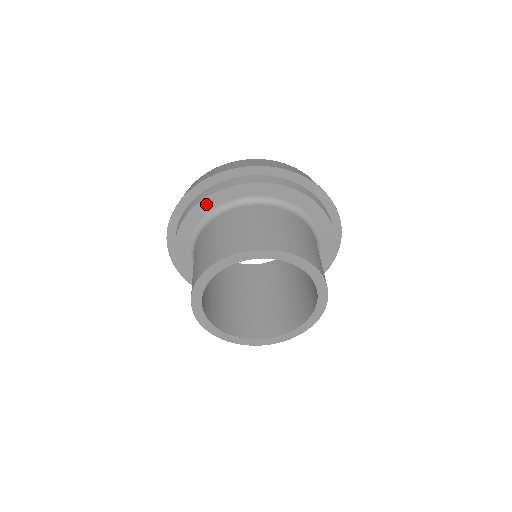
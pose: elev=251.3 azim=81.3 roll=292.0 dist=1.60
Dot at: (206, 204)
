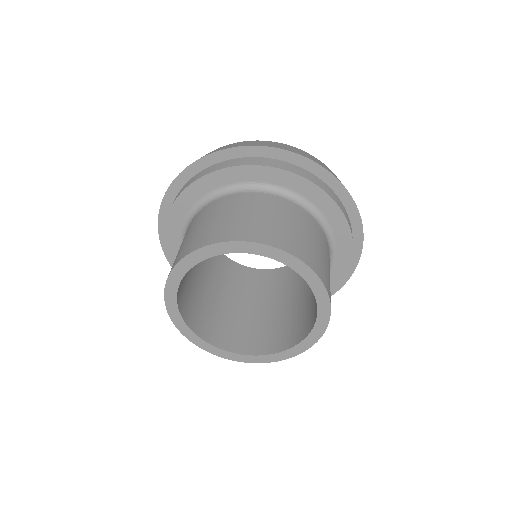
Dot at: (213, 179)
